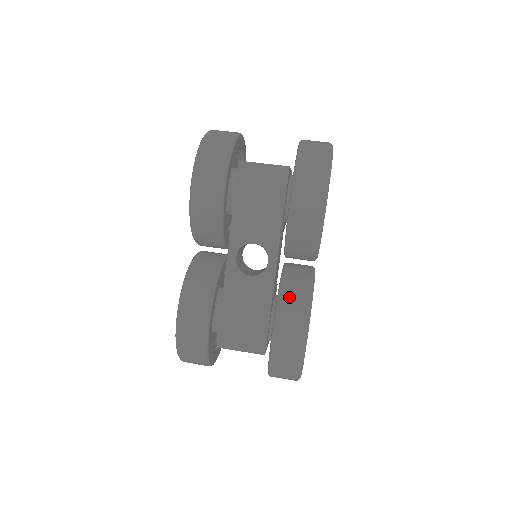
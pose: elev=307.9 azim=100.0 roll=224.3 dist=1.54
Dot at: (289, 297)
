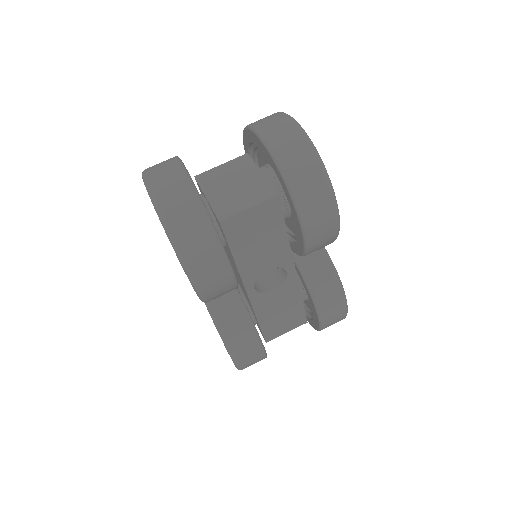
Dot at: (321, 290)
